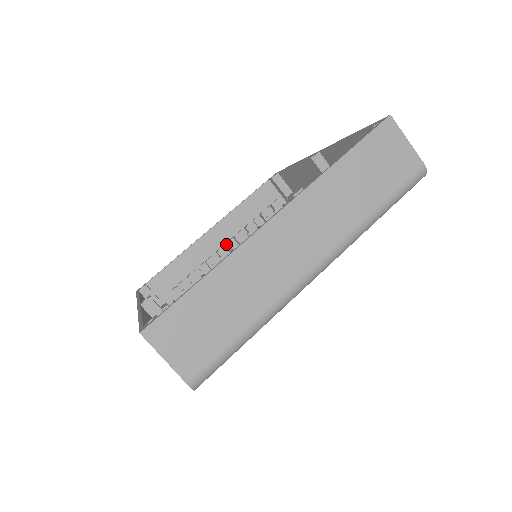
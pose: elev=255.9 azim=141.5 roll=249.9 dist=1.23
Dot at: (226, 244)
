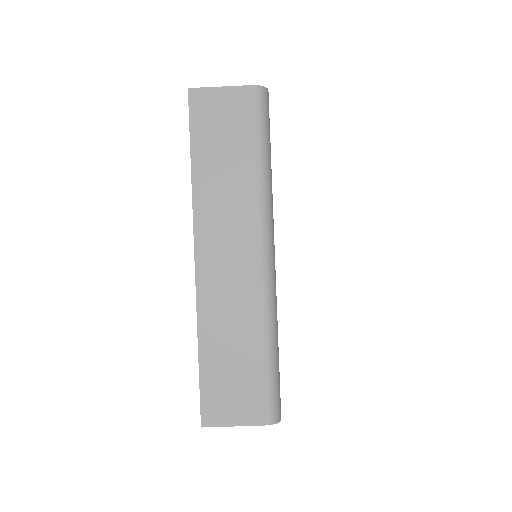
Dot at: occluded
